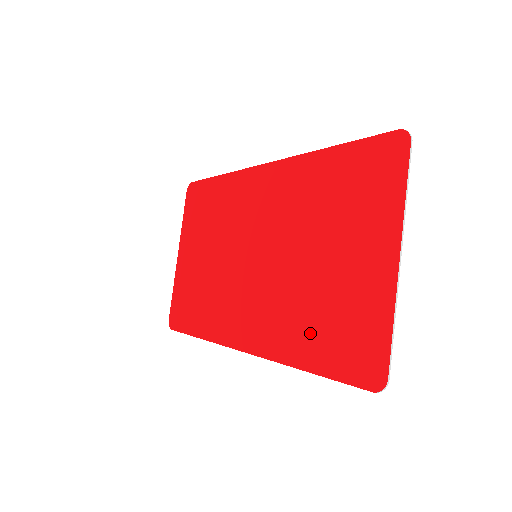
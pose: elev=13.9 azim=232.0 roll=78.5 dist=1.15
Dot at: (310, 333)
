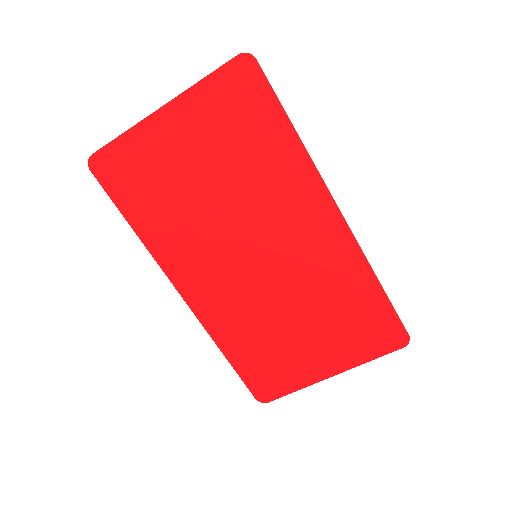
Dot at: (248, 346)
